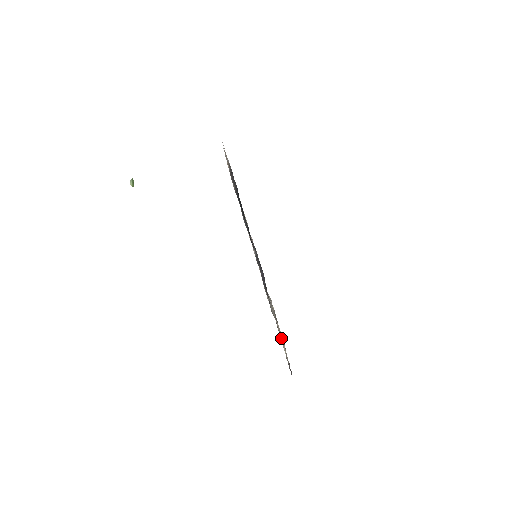
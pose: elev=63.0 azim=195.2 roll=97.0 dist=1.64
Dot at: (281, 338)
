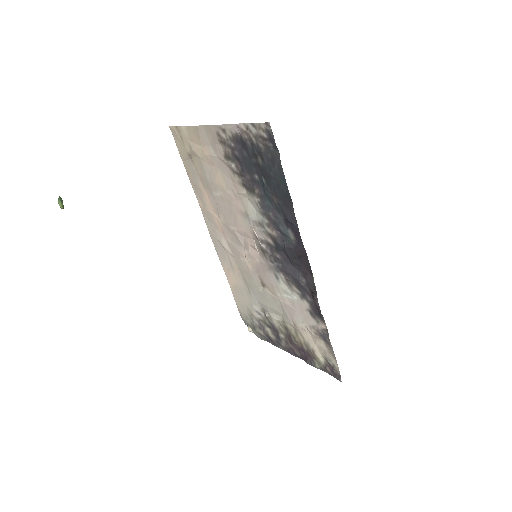
Dot at: (309, 345)
